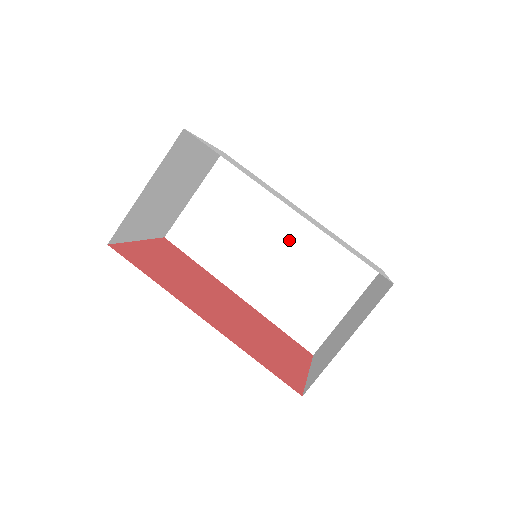
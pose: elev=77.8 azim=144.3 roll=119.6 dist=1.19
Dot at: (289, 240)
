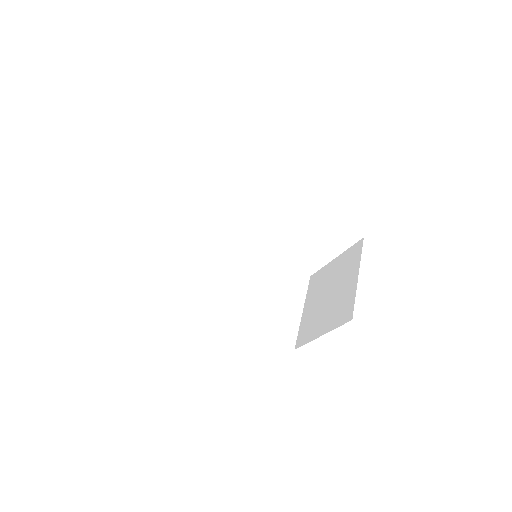
Dot at: (247, 265)
